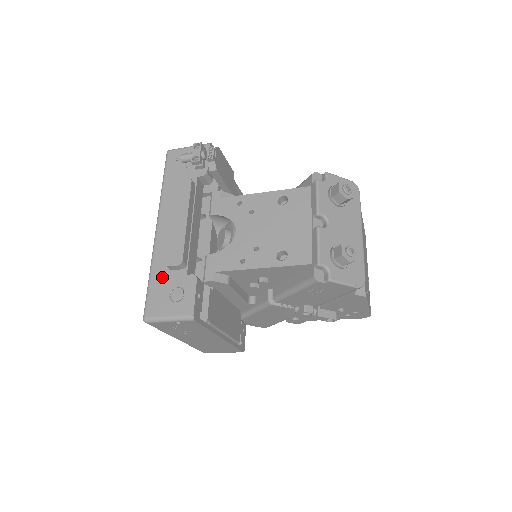
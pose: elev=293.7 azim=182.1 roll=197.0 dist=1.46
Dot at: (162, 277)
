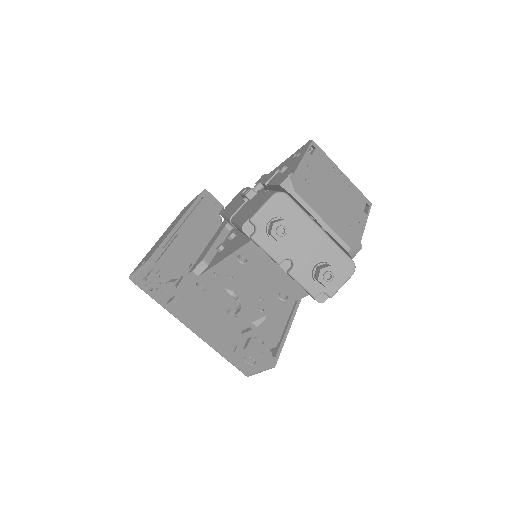
Dot at: (230, 355)
